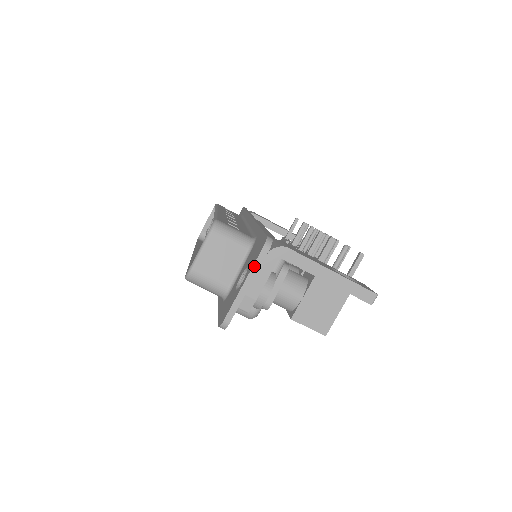
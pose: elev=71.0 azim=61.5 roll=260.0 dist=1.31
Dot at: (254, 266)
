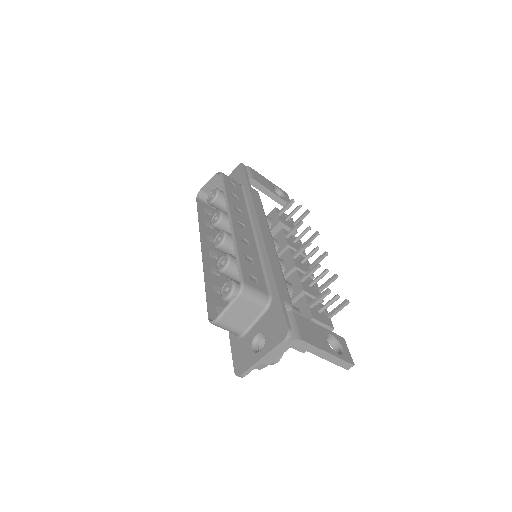
Dot at: (273, 349)
